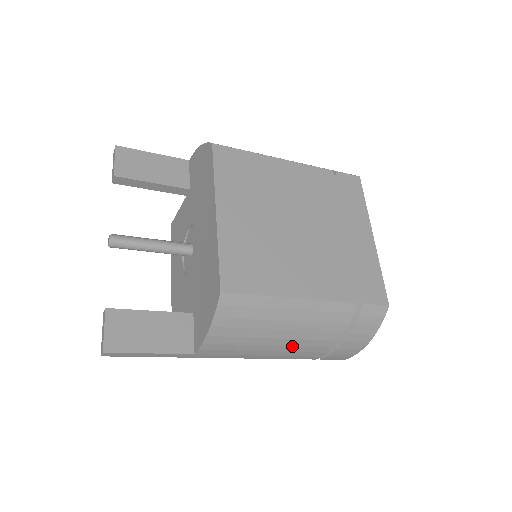
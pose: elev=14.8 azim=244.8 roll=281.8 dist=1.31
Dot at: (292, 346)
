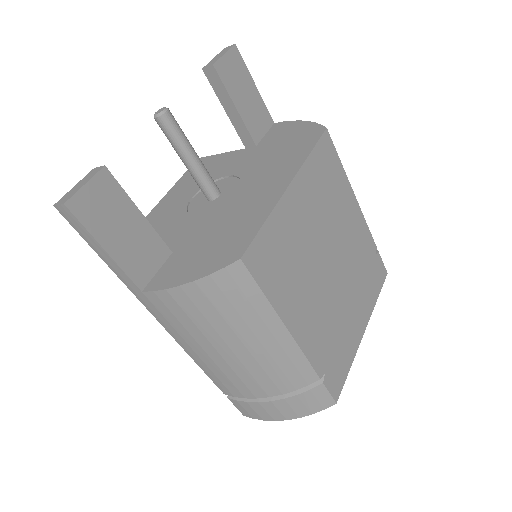
Dot at: (229, 366)
